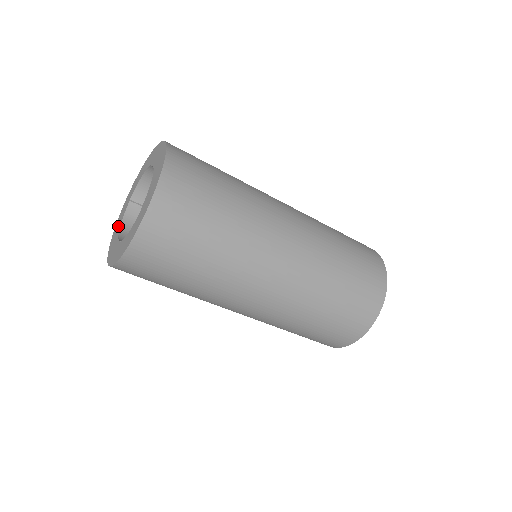
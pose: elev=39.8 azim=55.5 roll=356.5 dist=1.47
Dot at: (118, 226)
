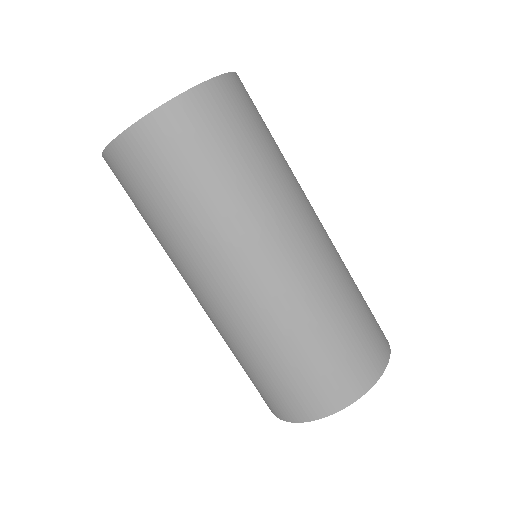
Dot at: occluded
